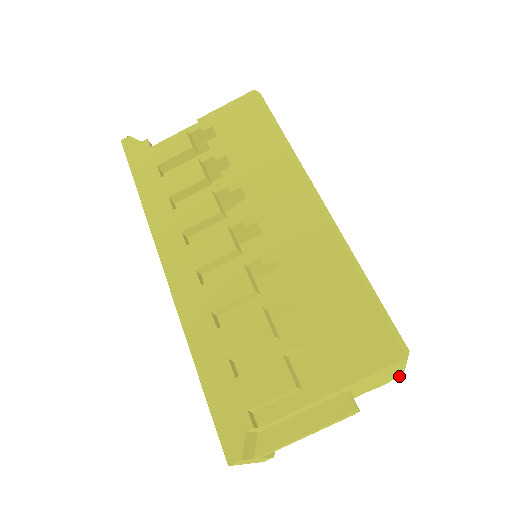
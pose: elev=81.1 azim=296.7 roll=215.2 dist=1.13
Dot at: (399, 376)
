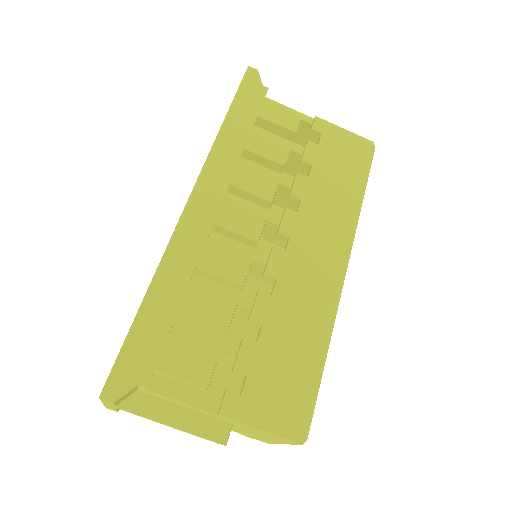
Dot at: (267, 442)
